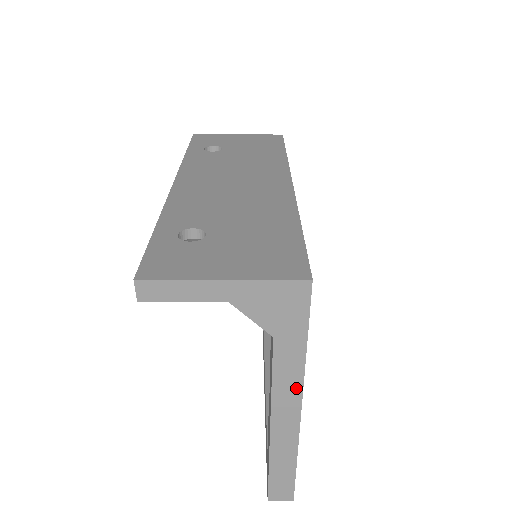
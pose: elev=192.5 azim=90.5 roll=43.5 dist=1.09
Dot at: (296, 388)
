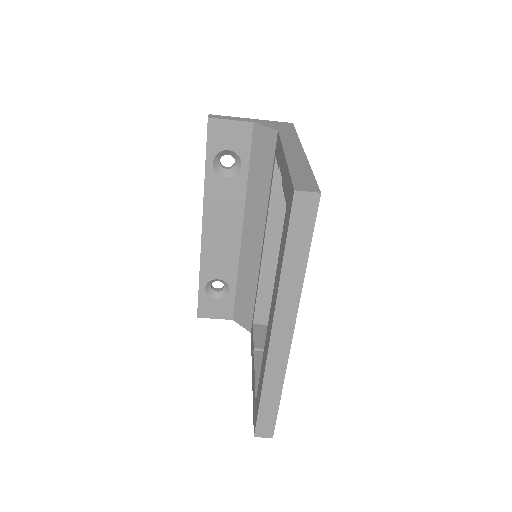
Dot at: (297, 144)
